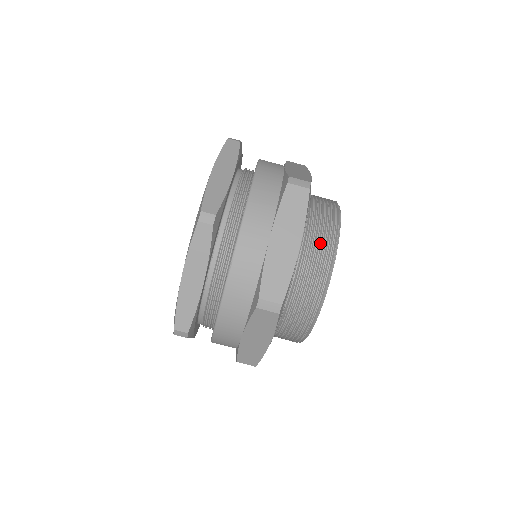
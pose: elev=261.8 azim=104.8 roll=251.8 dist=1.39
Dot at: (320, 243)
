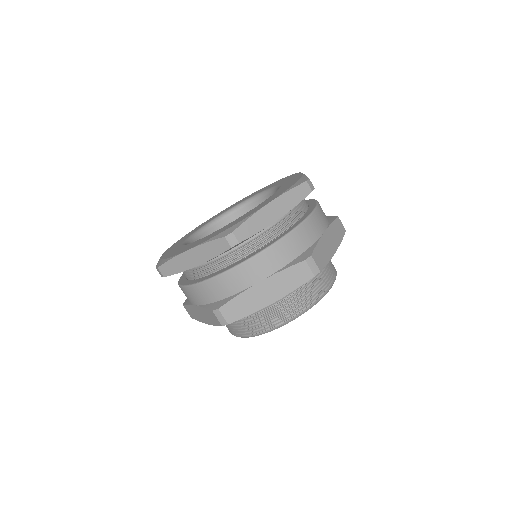
Dot at: (331, 267)
